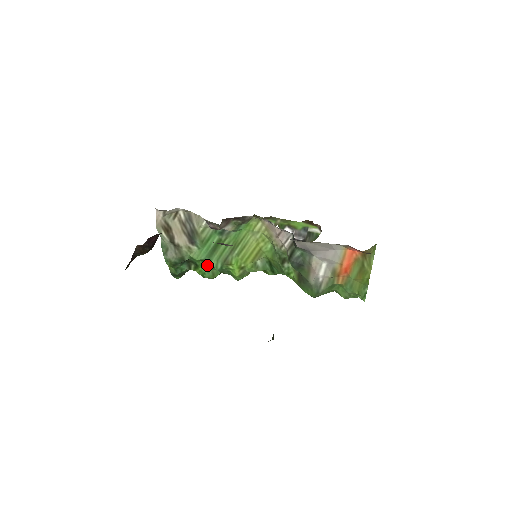
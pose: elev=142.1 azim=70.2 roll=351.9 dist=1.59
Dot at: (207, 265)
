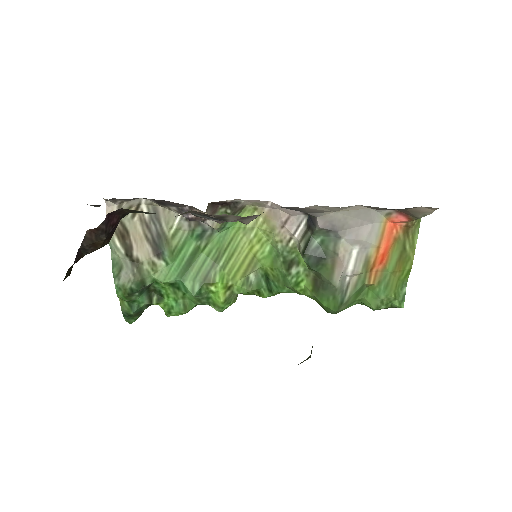
Dot at: (177, 292)
